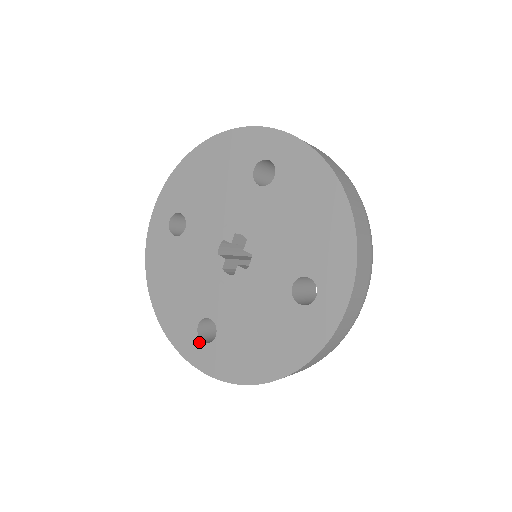
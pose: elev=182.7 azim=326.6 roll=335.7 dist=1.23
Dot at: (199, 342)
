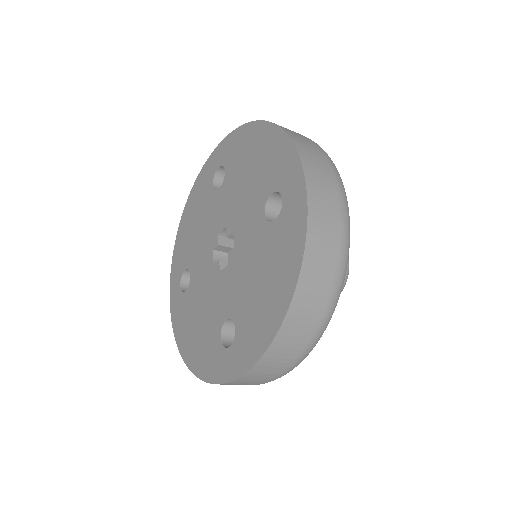
Dot at: (226, 352)
